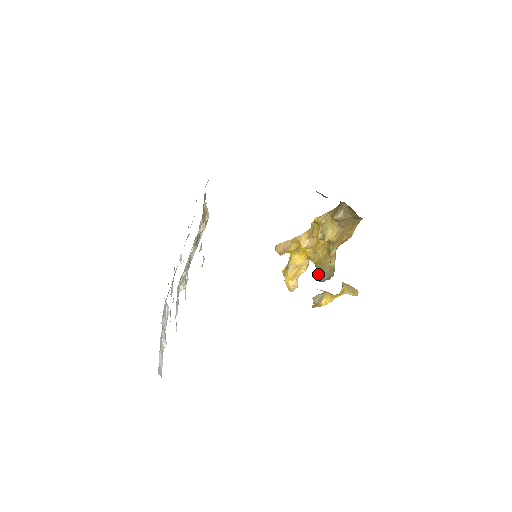
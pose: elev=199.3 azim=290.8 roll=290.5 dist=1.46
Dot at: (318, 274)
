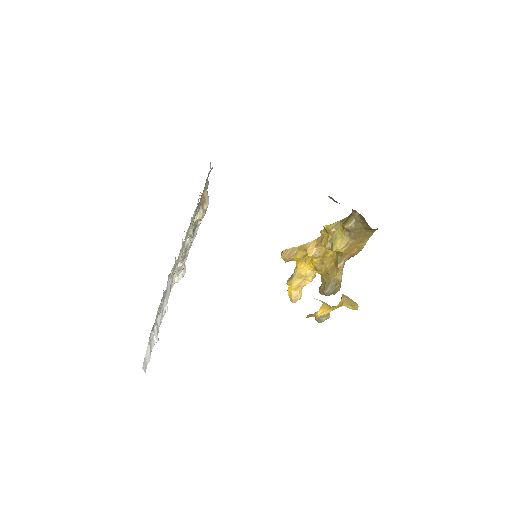
Dot at: (323, 287)
